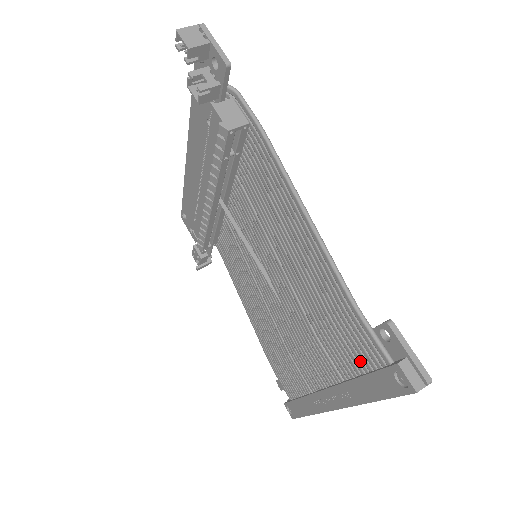
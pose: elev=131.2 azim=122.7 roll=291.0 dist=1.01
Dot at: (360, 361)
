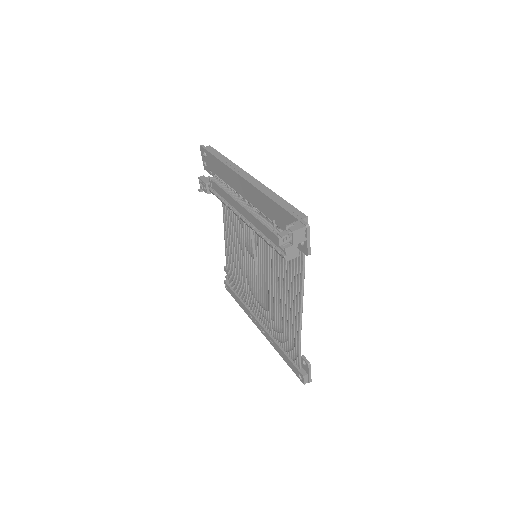
Dot at: (287, 350)
